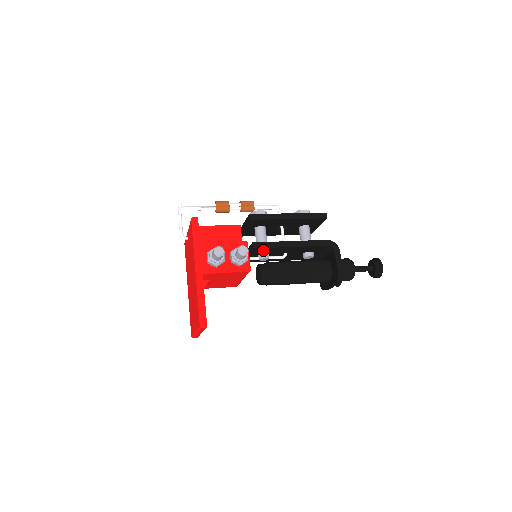
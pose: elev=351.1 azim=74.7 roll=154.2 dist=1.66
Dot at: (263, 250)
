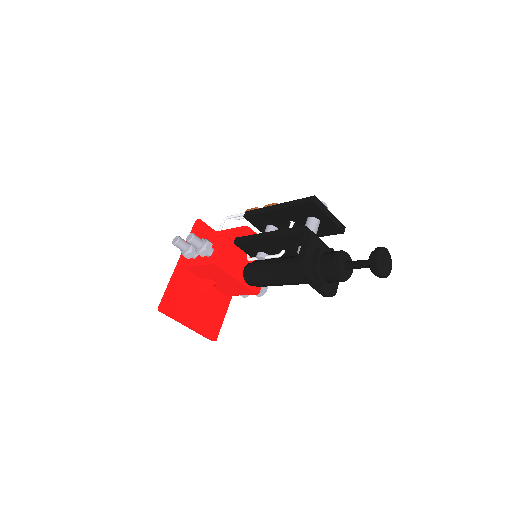
Dot at: (248, 246)
